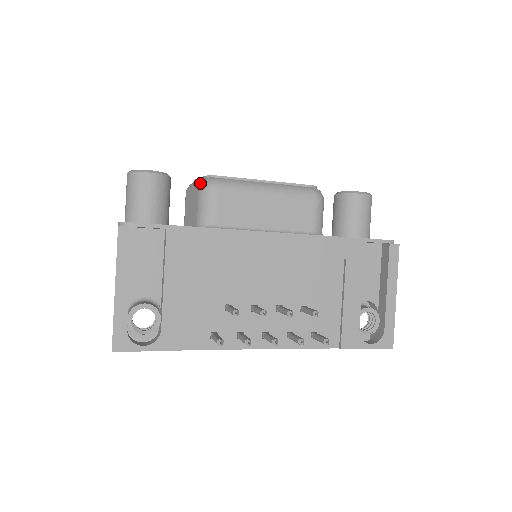
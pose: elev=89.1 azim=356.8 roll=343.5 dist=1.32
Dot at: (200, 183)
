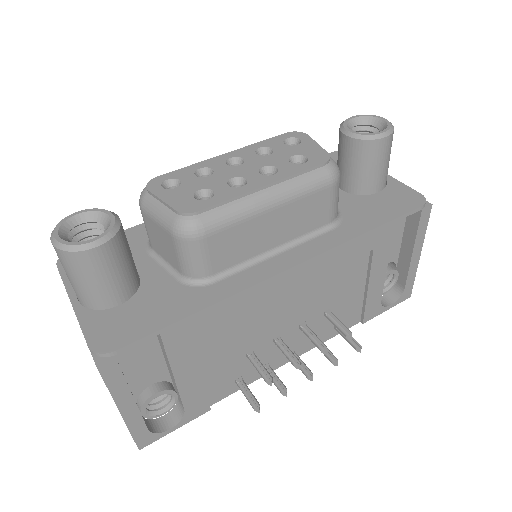
Dot at: (172, 226)
